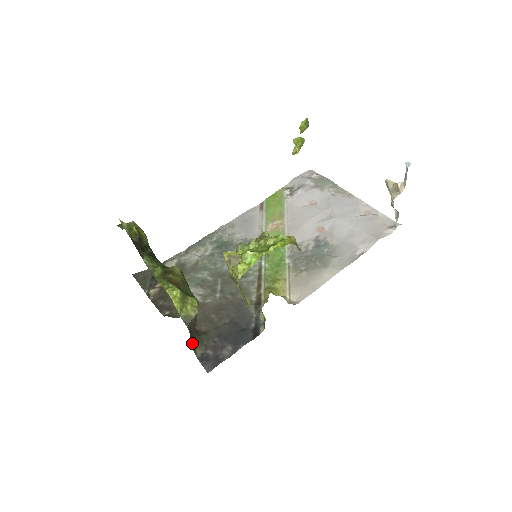
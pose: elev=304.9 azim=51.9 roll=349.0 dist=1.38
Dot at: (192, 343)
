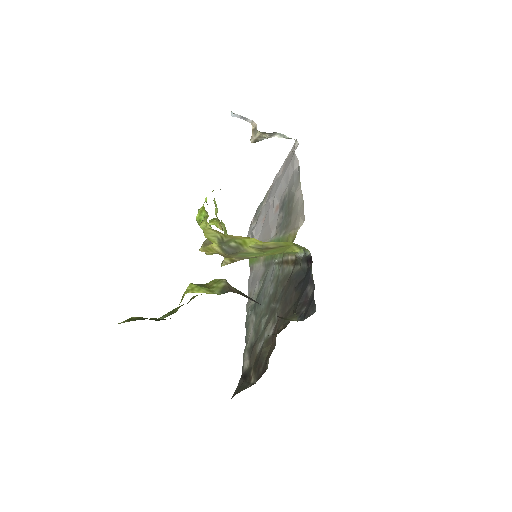
Dot at: occluded
